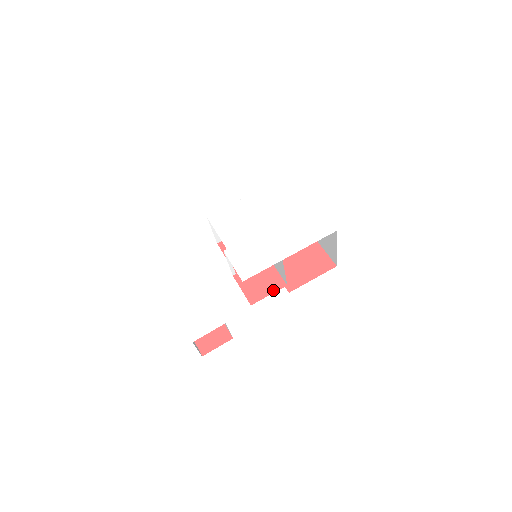
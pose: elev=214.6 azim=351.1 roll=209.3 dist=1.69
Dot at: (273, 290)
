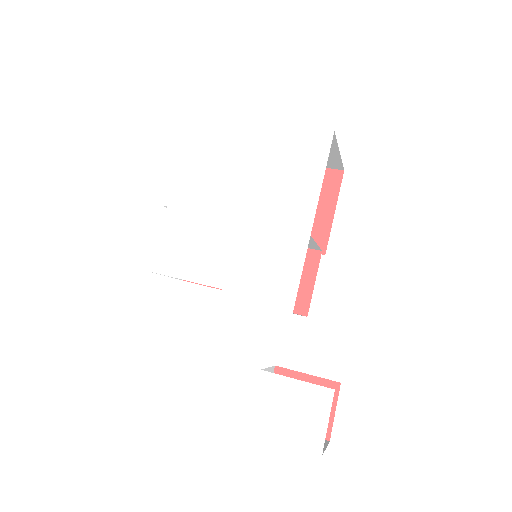
Dot at: (312, 273)
